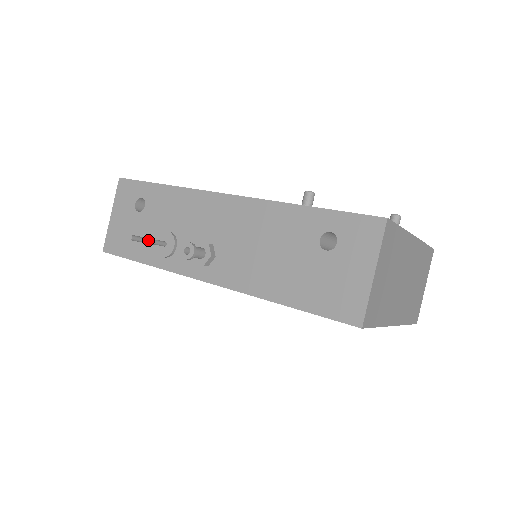
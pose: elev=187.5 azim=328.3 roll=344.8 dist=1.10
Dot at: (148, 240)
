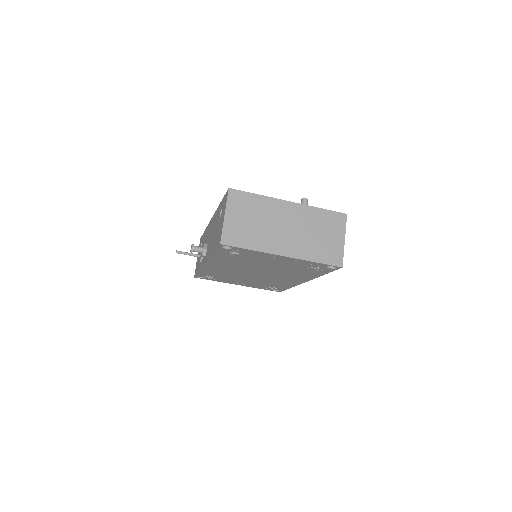
Dot at: (187, 253)
